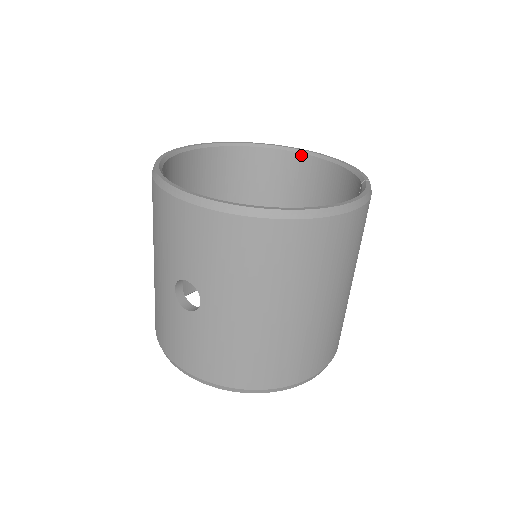
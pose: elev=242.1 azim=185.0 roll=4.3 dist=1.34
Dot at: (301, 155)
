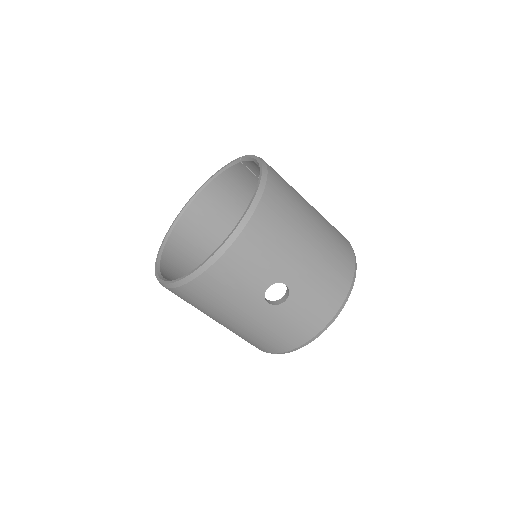
Dot at: (193, 202)
